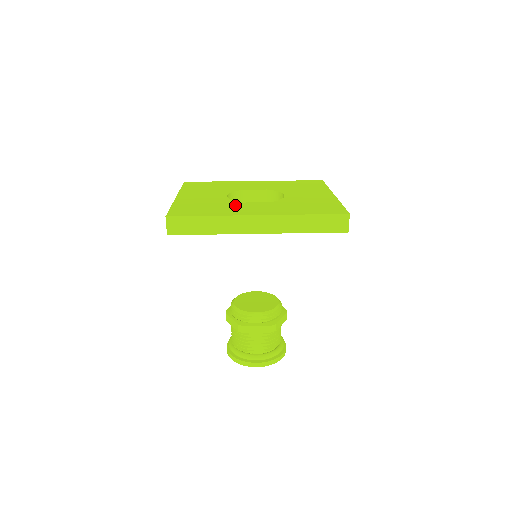
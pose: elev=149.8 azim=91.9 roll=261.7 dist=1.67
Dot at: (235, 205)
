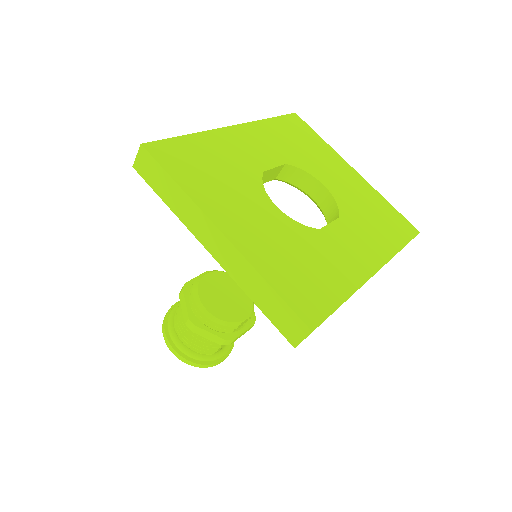
Dot at: (326, 244)
